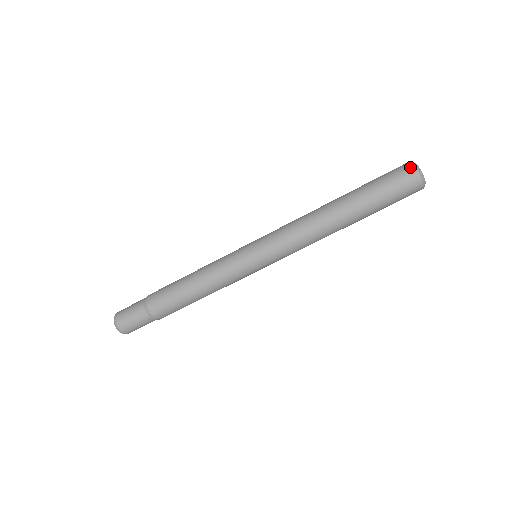
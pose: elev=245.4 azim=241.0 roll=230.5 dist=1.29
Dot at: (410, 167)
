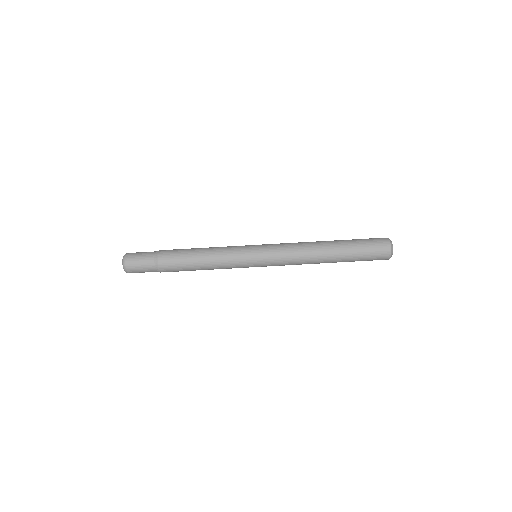
Dot at: (388, 245)
